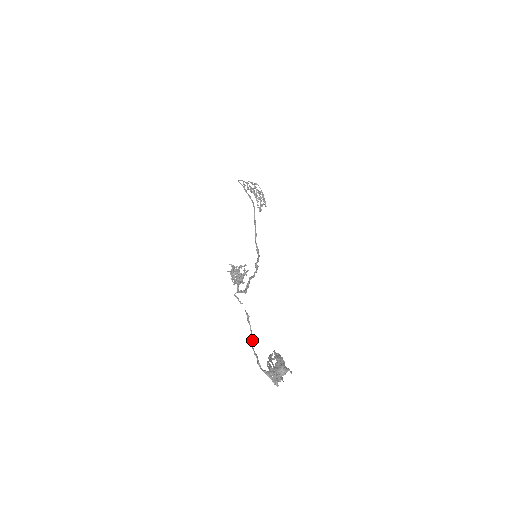
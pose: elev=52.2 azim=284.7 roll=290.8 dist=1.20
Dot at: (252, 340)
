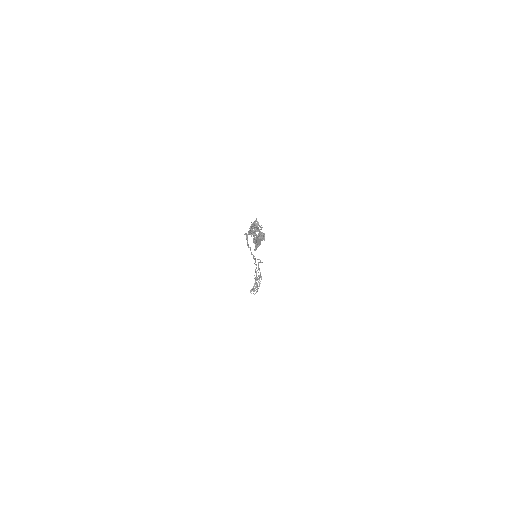
Dot at: (249, 233)
